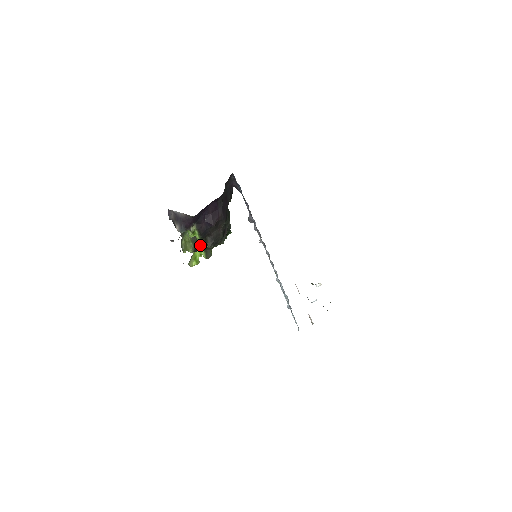
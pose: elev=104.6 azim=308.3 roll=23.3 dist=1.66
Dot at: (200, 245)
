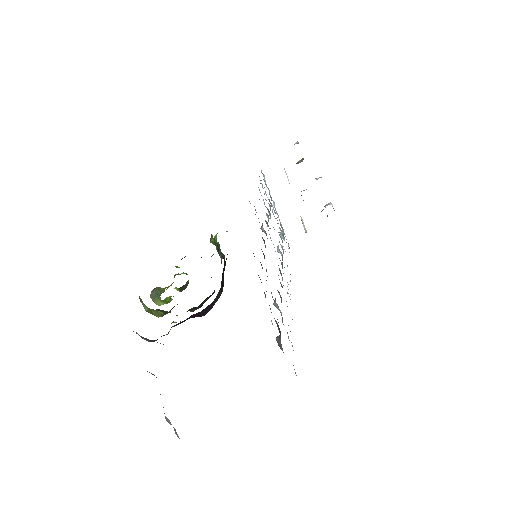
Dot at: occluded
